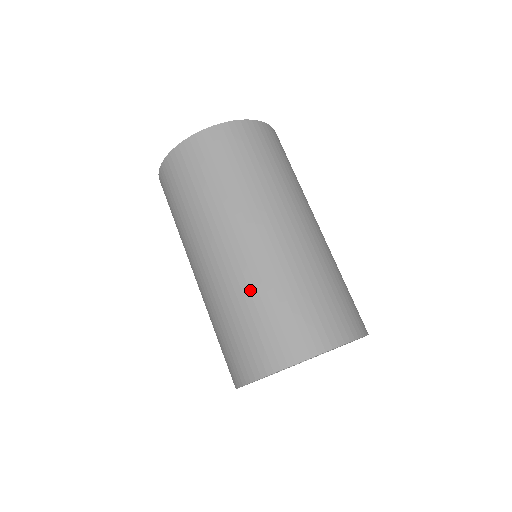
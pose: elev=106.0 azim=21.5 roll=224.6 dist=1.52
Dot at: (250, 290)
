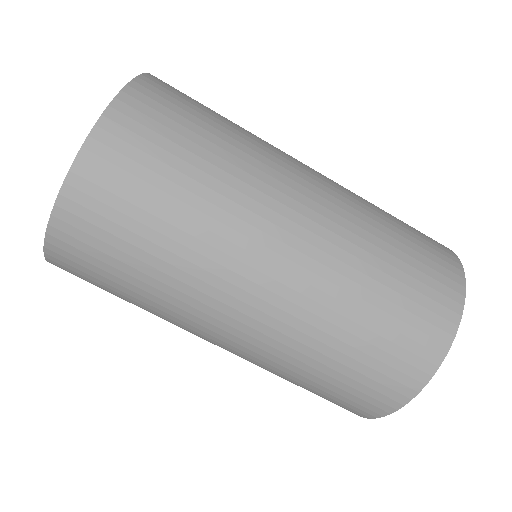
Dot at: (311, 347)
